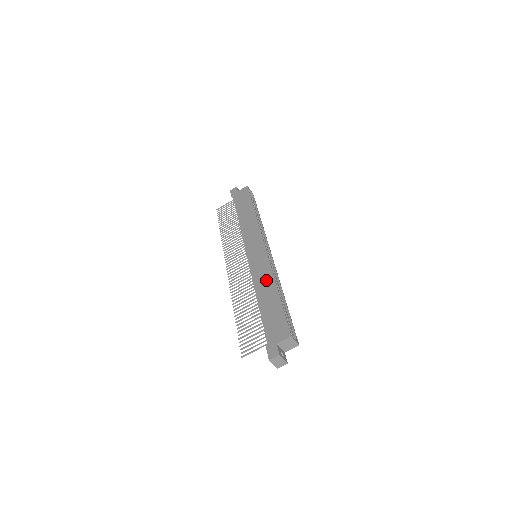
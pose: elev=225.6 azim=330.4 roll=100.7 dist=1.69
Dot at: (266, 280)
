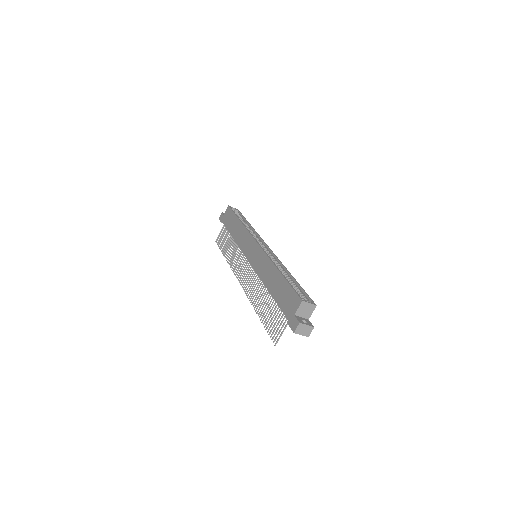
Dot at: (268, 269)
